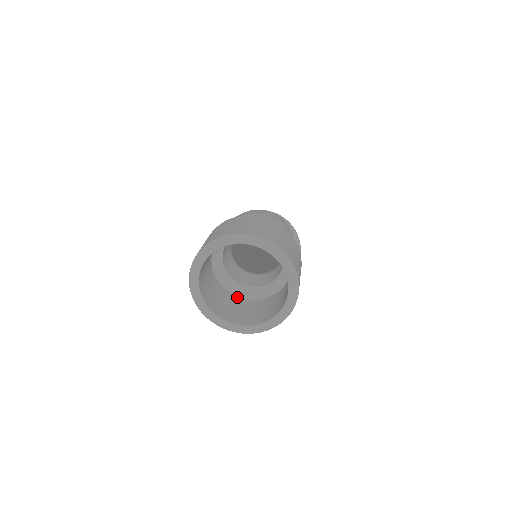
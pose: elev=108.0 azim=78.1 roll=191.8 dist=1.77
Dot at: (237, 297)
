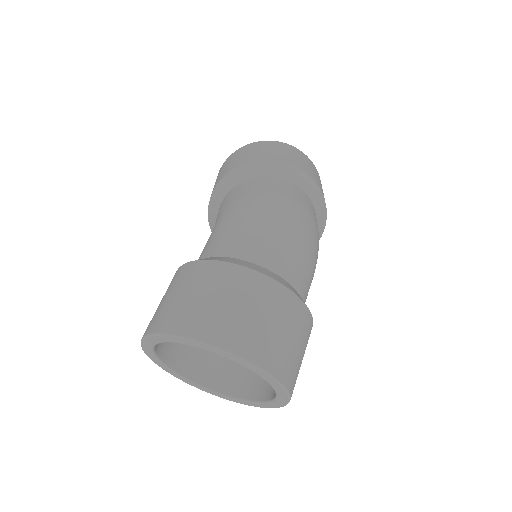
Dot at: occluded
